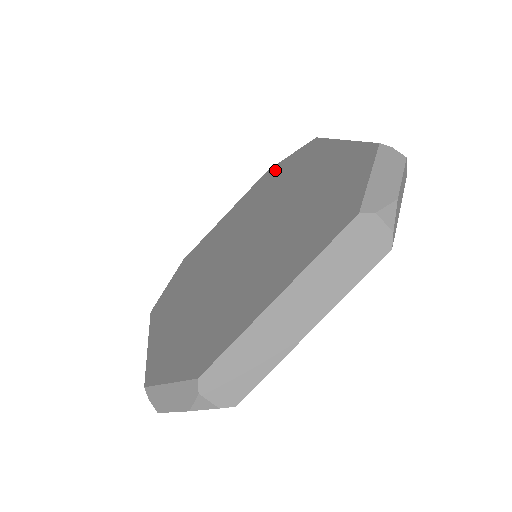
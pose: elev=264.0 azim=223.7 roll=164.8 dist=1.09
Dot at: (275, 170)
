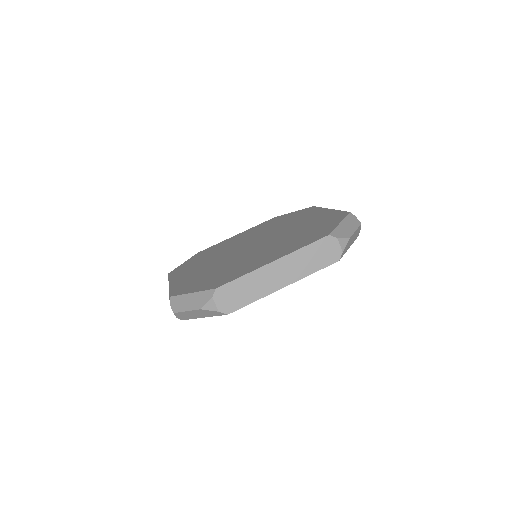
Dot at: (281, 217)
